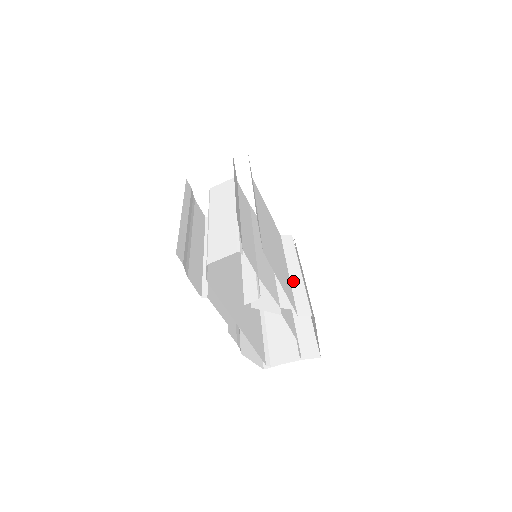
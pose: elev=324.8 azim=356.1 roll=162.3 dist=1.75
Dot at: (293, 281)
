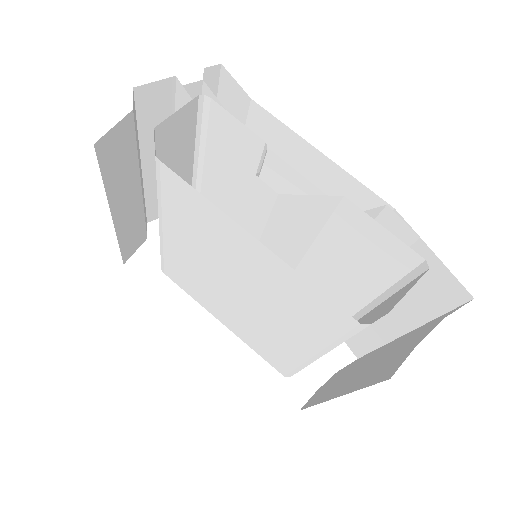
Dot at: occluded
